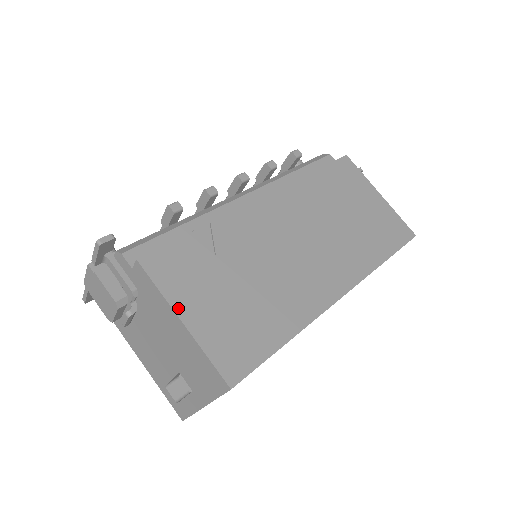
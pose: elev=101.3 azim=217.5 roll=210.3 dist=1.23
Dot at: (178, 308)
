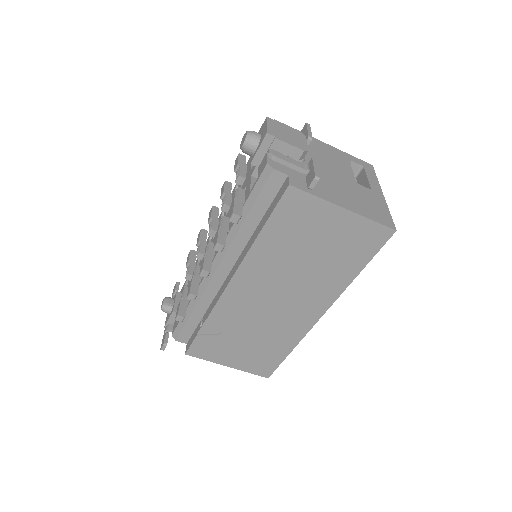
Dot at: (221, 363)
